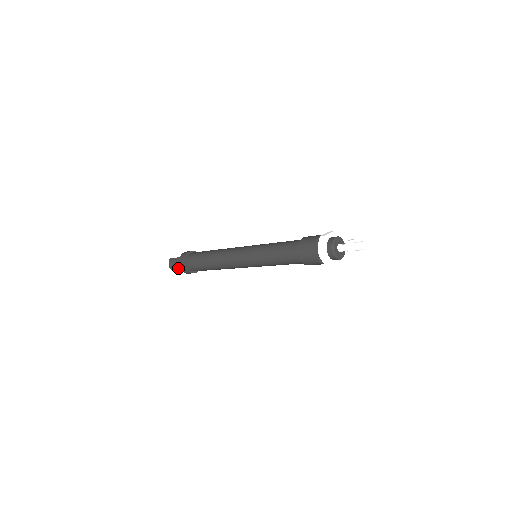
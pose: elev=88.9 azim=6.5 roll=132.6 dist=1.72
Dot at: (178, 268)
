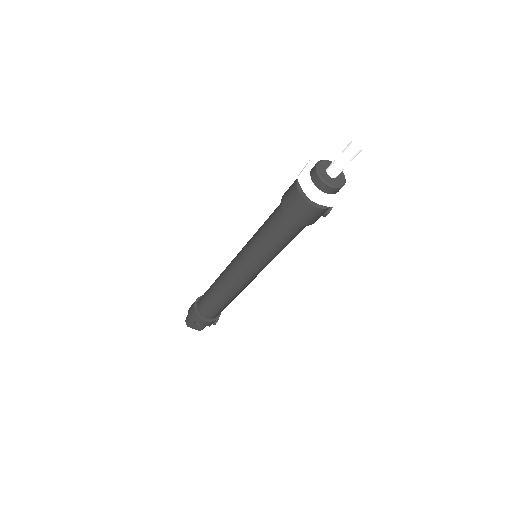
Dot at: (189, 314)
